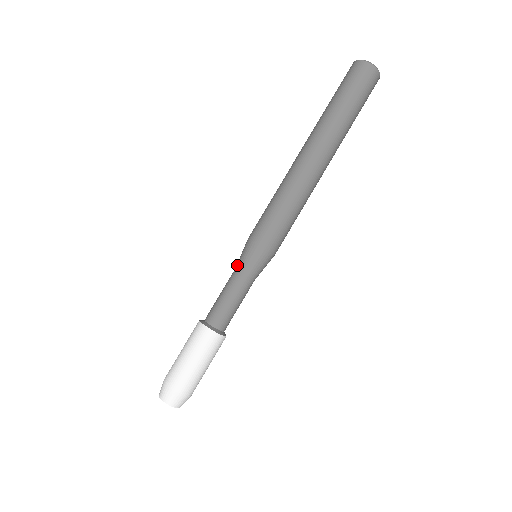
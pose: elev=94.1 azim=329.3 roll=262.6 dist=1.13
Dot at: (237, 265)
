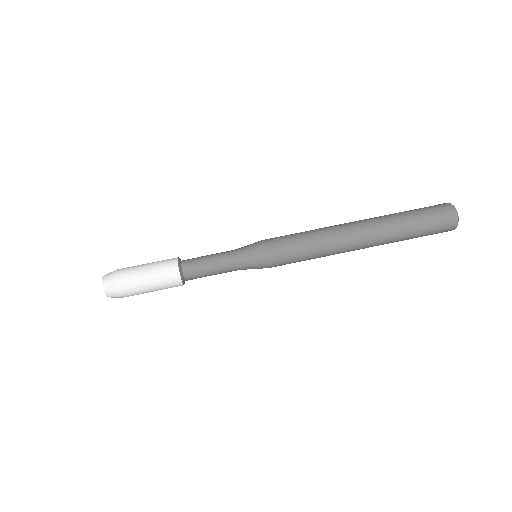
Dot at: (239, 252)
